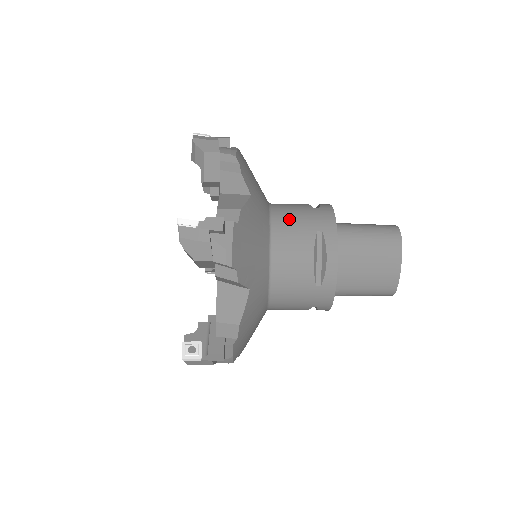
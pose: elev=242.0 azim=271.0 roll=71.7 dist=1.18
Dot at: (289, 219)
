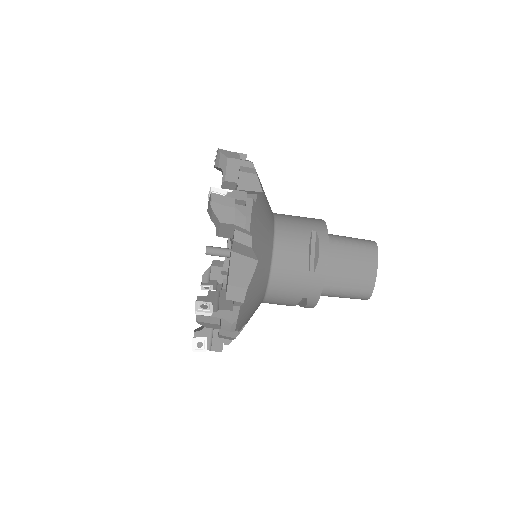
Dot at: (289, 220)
